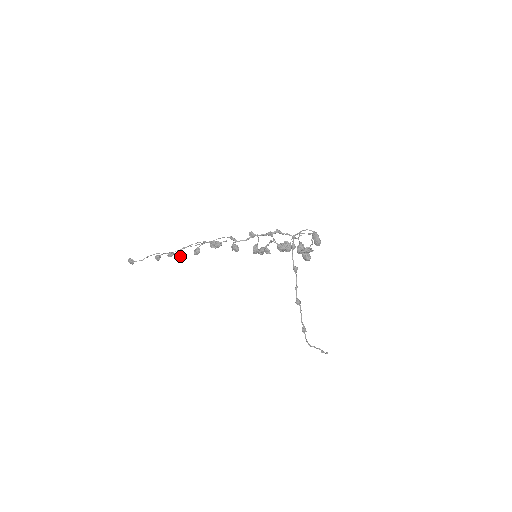
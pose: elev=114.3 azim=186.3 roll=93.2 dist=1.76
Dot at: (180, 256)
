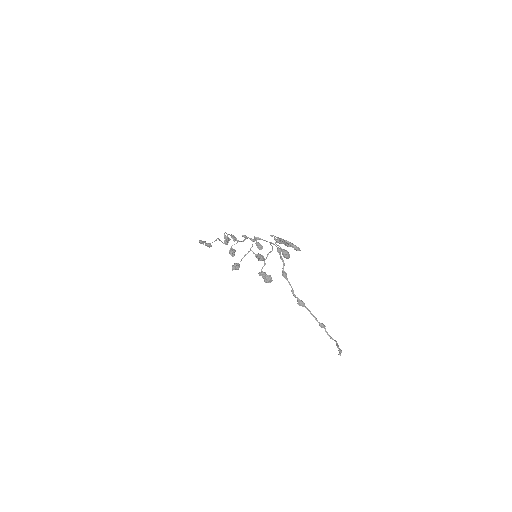
Dot at: occluded
